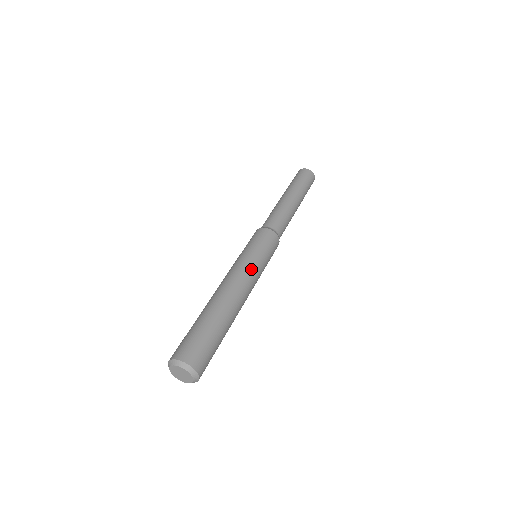
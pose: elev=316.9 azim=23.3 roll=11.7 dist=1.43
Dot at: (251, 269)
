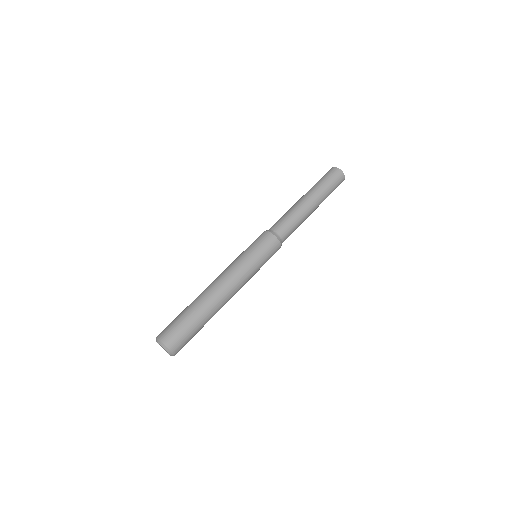
Dot at: (248, 280)
